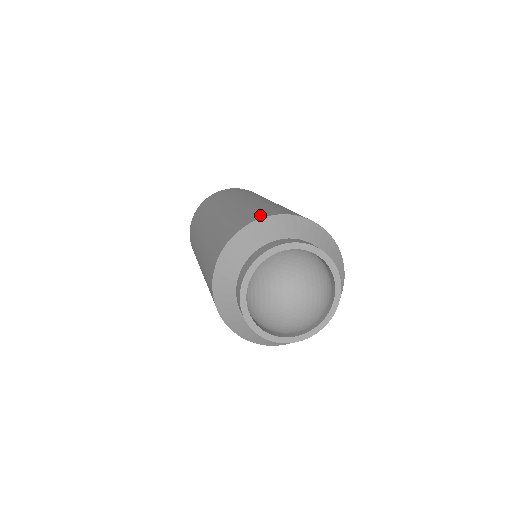
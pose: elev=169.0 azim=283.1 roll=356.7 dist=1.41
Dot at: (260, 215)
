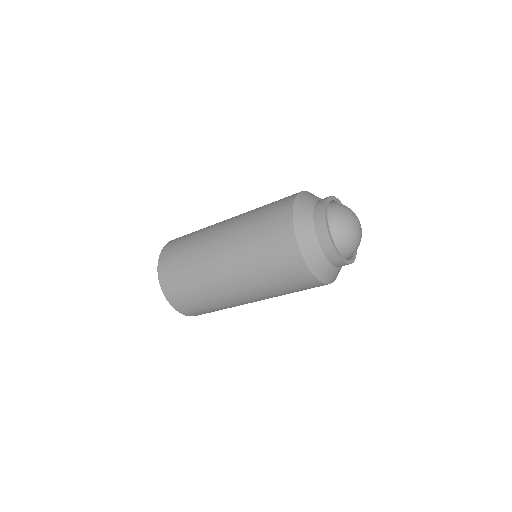
Dot at: (292, 195)
